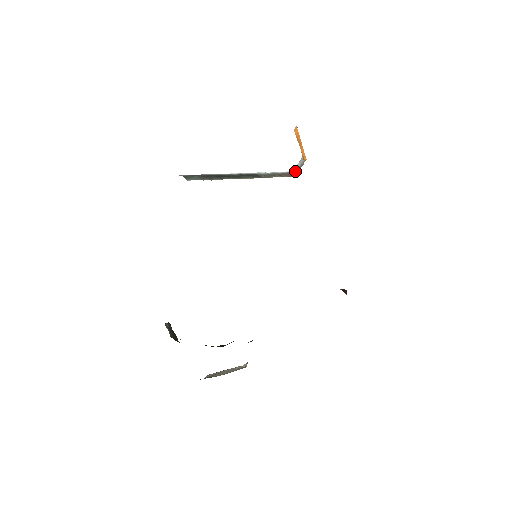
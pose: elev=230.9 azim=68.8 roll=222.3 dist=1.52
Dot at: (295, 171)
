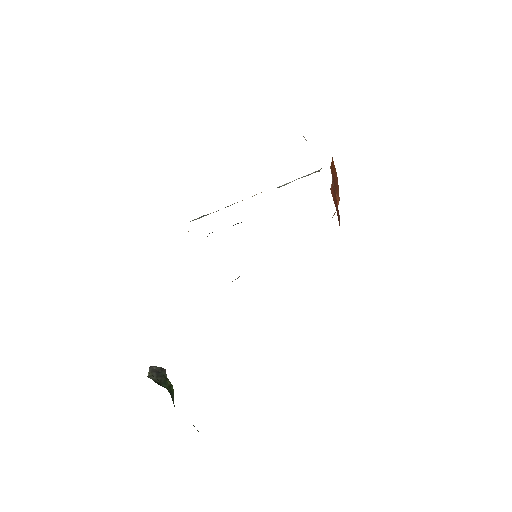
Dot at: occluded
